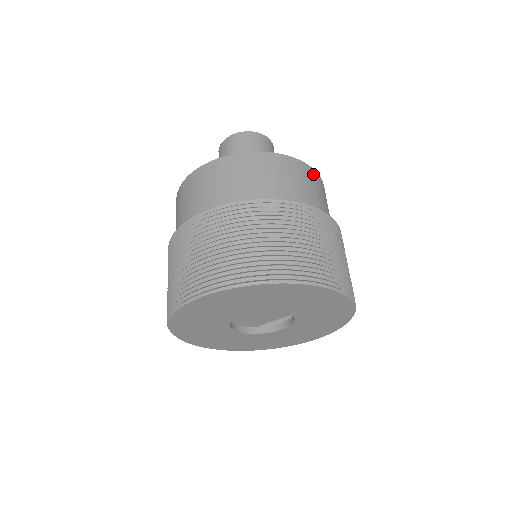
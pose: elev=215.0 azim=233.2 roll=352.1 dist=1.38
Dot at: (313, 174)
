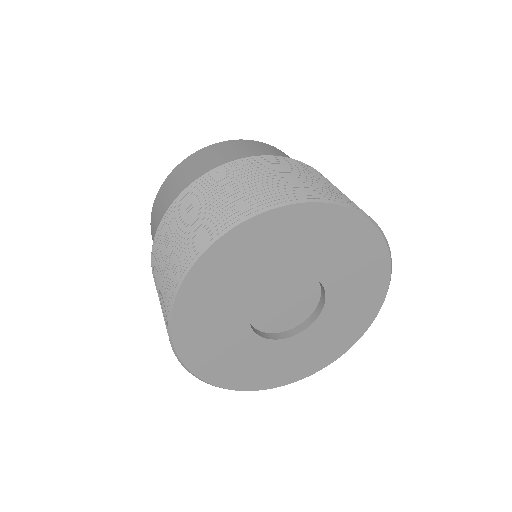
Dot at: occluded
